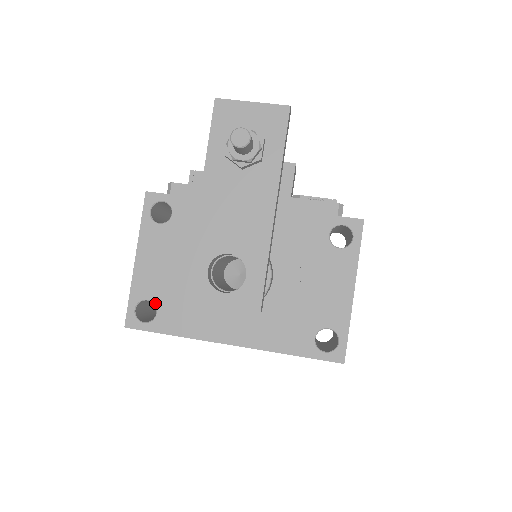
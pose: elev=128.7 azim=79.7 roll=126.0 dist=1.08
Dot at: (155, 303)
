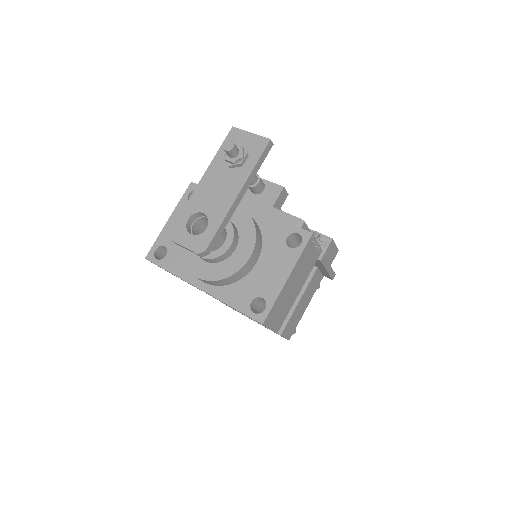
Dot at: (168, 249)
